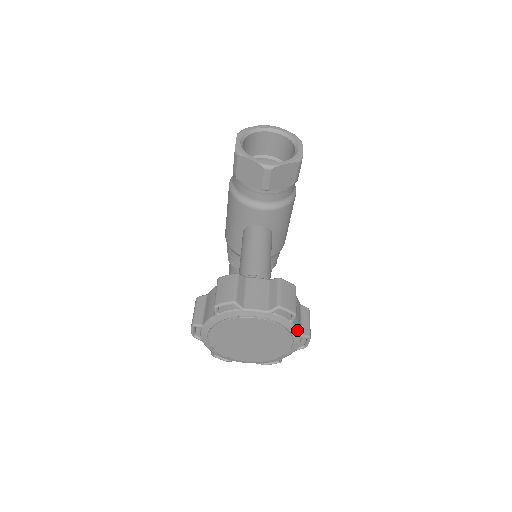
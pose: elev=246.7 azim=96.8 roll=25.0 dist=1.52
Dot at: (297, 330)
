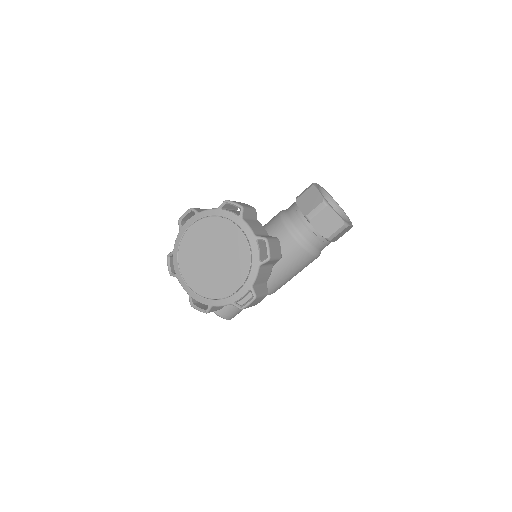
Dot at: (256, 276)
